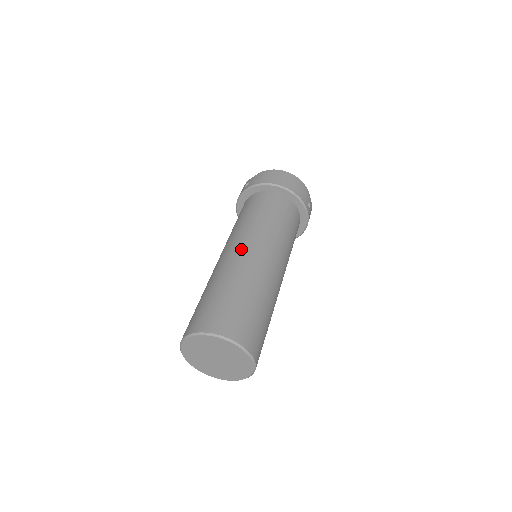
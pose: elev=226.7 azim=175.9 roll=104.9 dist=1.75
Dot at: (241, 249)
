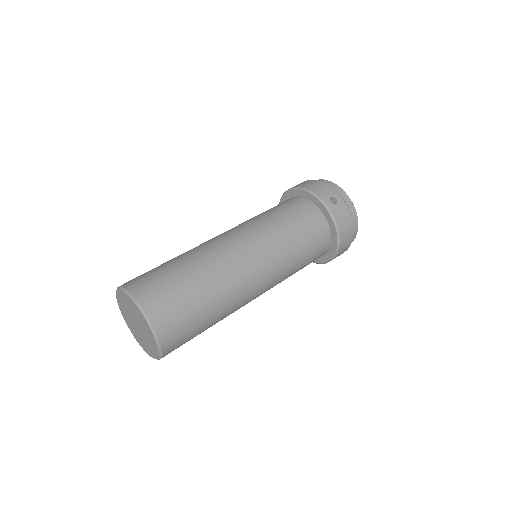
Dot at: occluded
